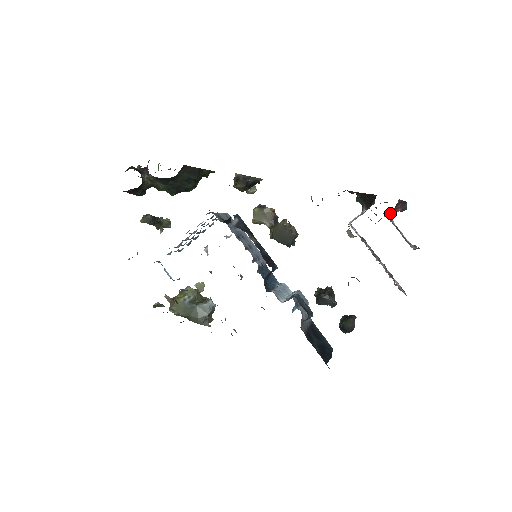
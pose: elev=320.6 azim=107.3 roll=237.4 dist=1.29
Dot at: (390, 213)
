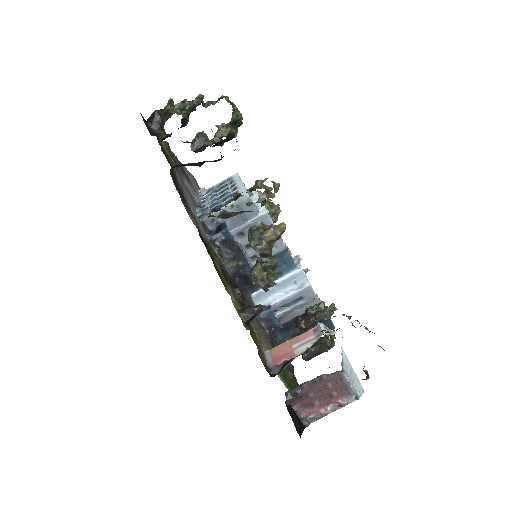
Dot at: (313, 380)
